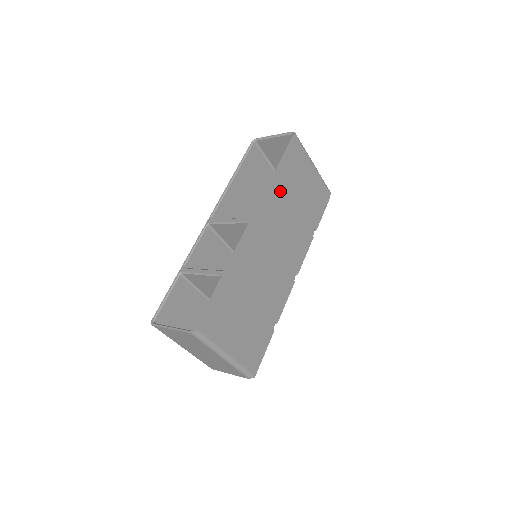
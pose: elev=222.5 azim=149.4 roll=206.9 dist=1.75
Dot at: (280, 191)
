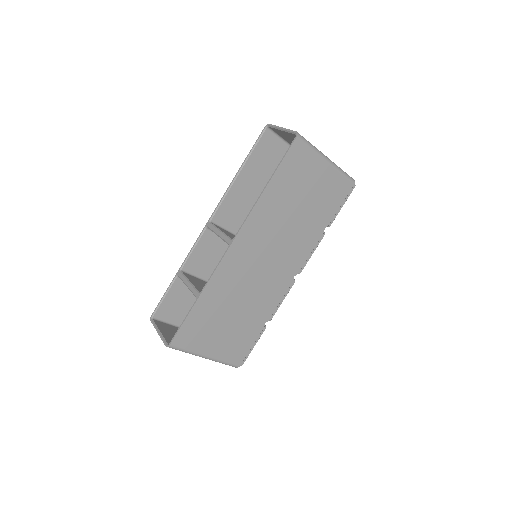
Dot at: (272, 205)
